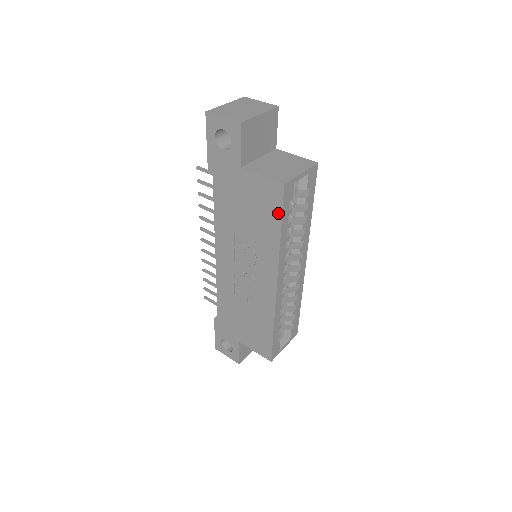
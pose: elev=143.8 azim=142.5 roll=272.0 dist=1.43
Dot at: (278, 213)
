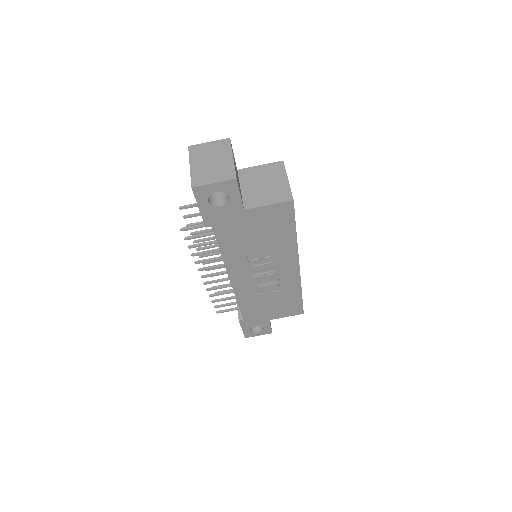
Dot at: (291, 221)
